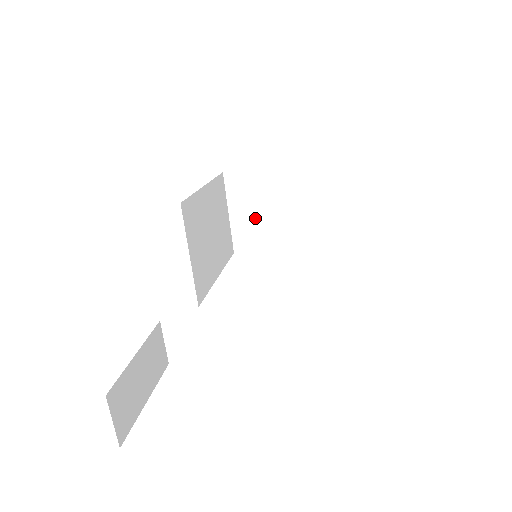
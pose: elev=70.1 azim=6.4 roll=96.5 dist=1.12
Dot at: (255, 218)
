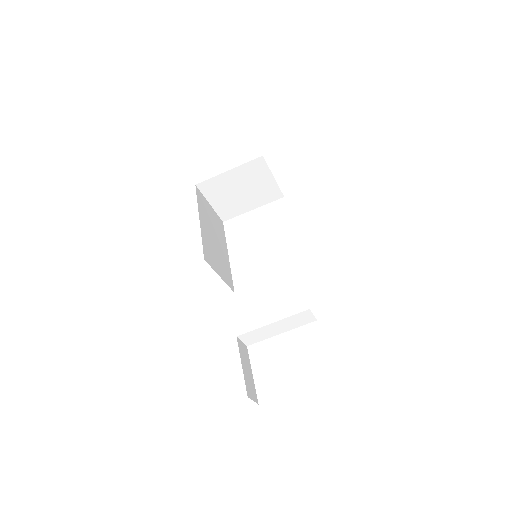
Dot at: (229, 200)
